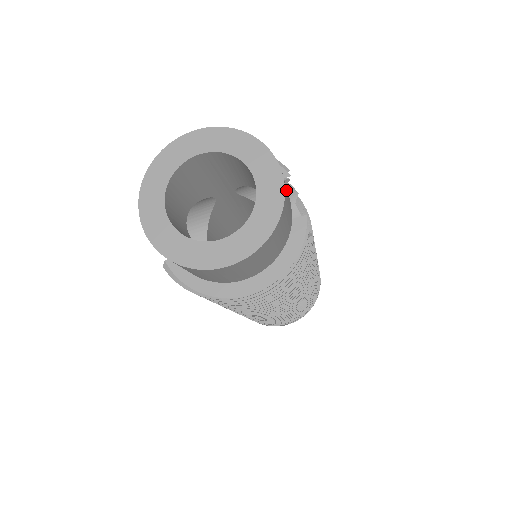
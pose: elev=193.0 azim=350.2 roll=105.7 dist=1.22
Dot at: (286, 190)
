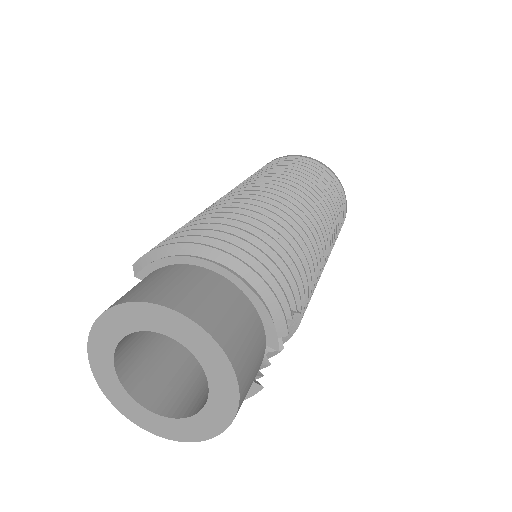
Dot at: occluded
